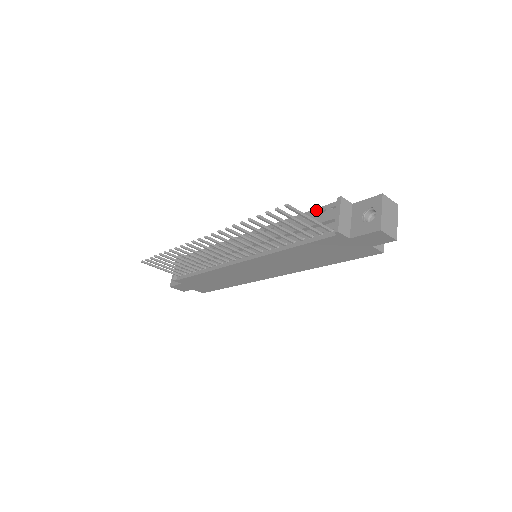
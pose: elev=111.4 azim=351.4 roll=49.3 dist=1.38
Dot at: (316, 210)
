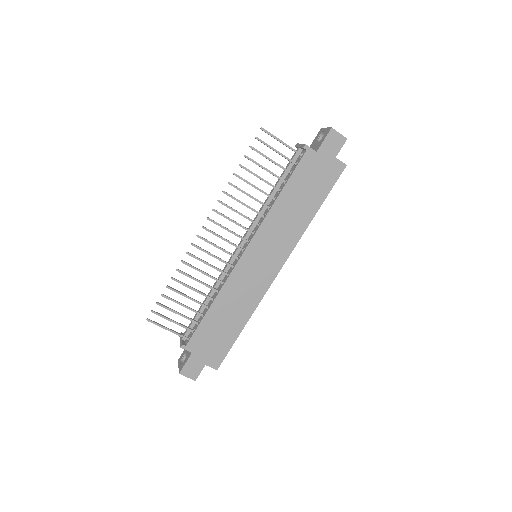
Dot at: occluded
